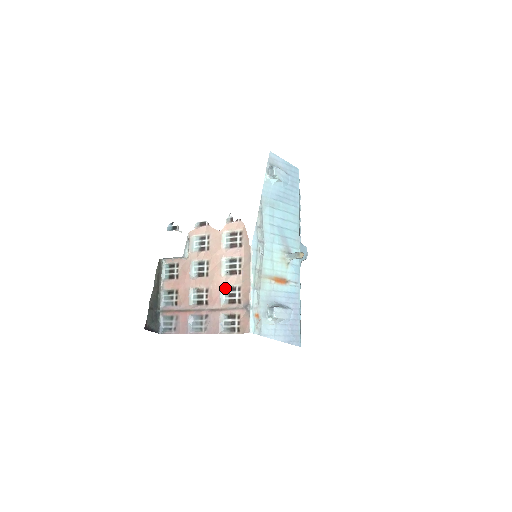
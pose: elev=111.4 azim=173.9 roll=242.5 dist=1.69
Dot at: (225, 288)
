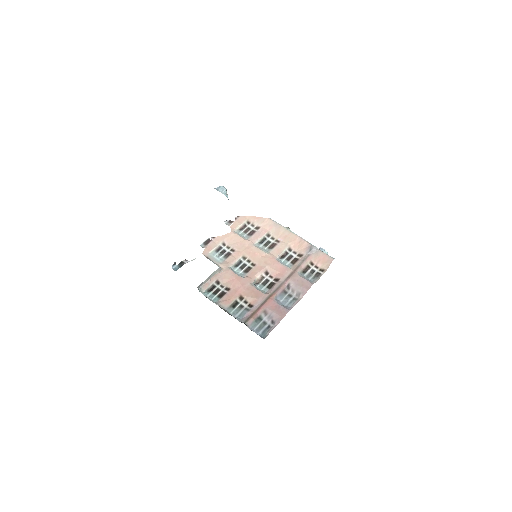
Dot at: (279, 259)
